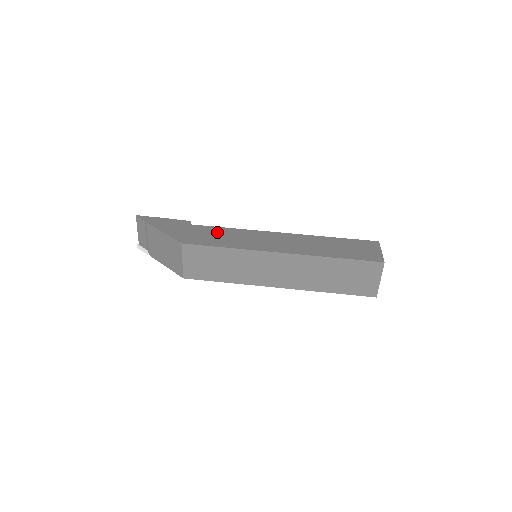
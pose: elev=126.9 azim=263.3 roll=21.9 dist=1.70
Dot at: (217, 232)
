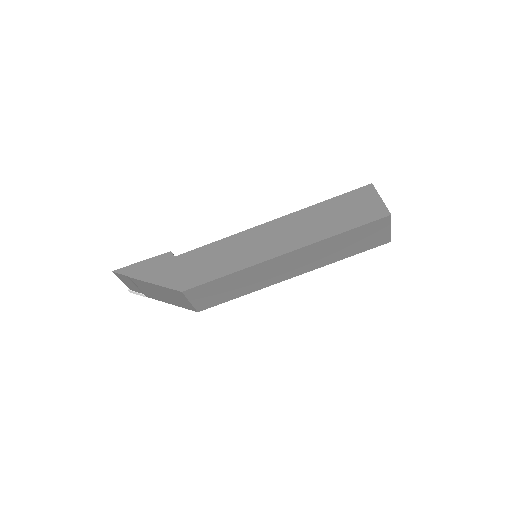
Dot at: (207, 255)
